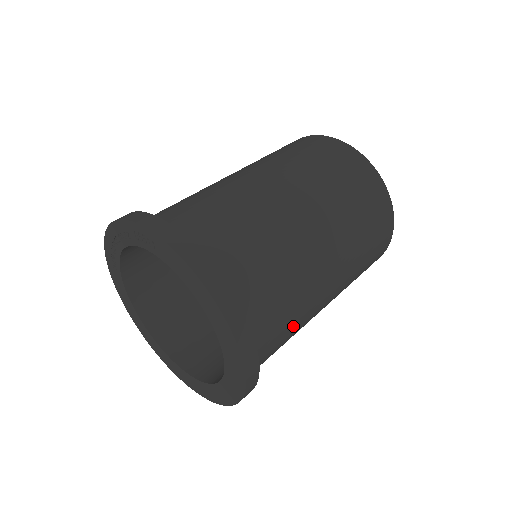
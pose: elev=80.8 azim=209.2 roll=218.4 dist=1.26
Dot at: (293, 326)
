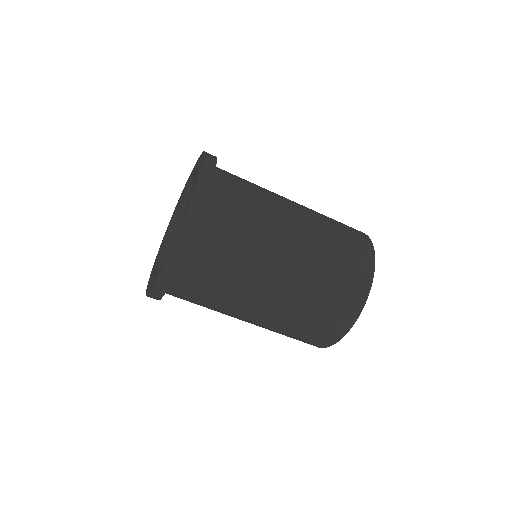
Dot at: occluded
